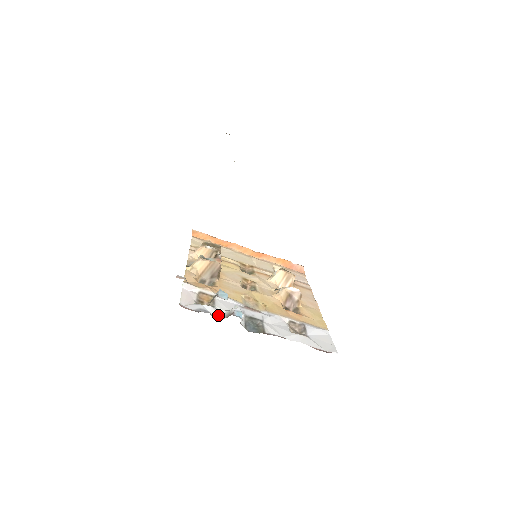
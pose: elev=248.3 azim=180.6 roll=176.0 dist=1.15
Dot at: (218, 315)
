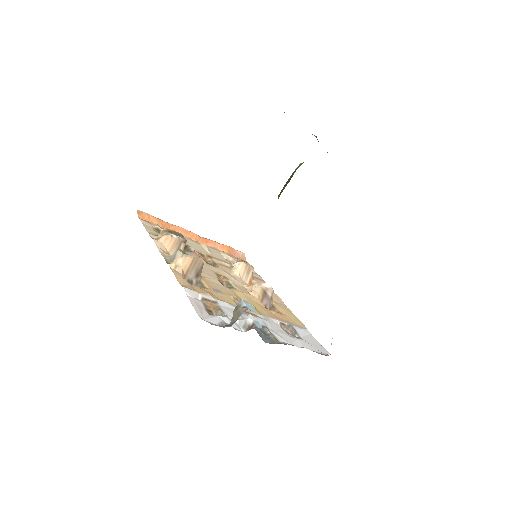
Dot at: (237, 327)
